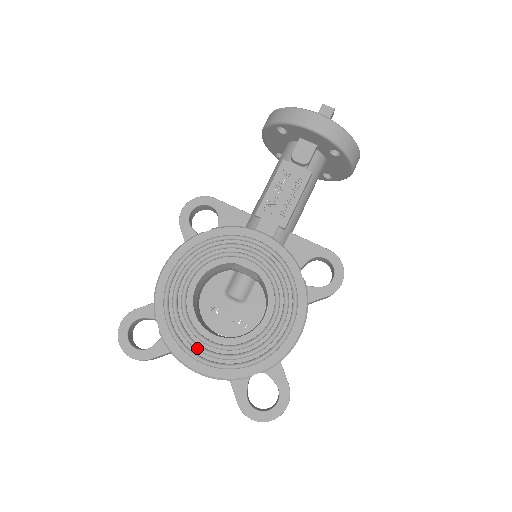
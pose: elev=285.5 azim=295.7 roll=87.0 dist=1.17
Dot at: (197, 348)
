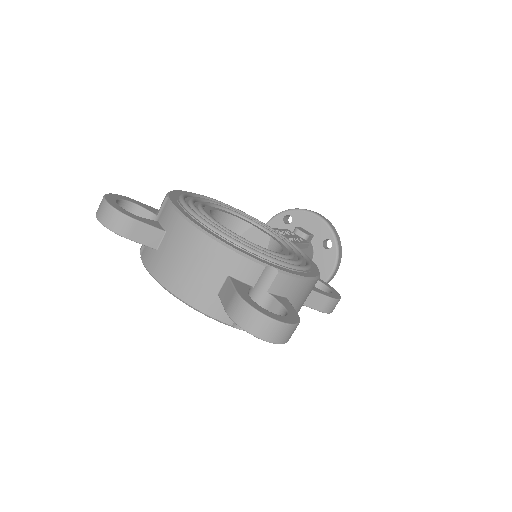
Dot at: (211, 221)
